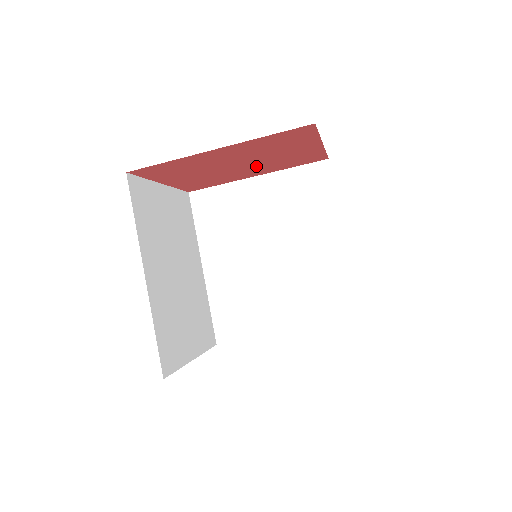
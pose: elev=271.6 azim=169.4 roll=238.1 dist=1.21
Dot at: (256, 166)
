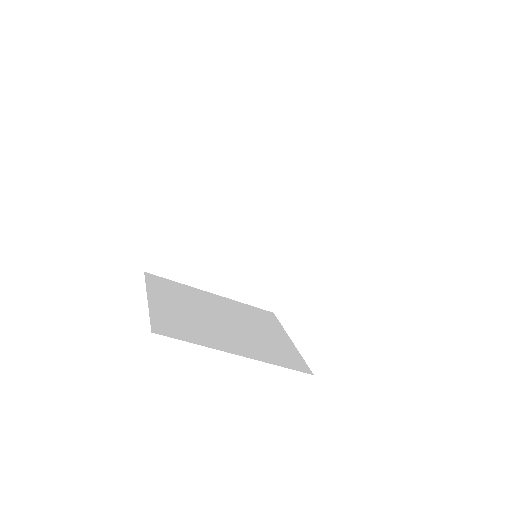
Dot at: occluded
